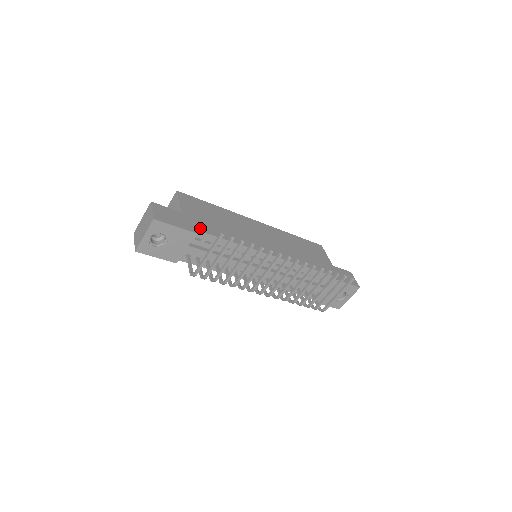
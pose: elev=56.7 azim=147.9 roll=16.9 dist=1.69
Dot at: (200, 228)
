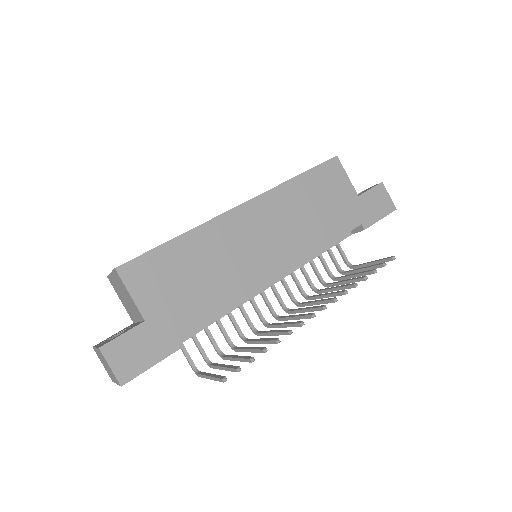
Dot at: (181, 329)
